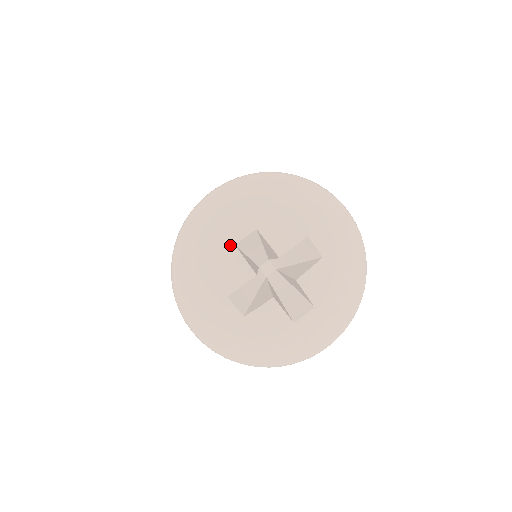
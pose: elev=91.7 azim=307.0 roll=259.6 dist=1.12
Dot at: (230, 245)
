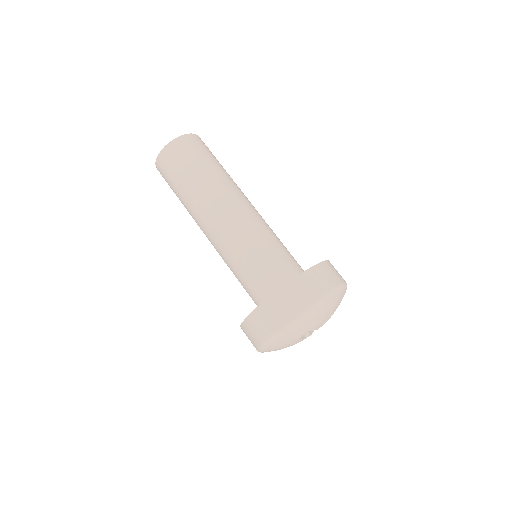
Dot at: (296, 340)
